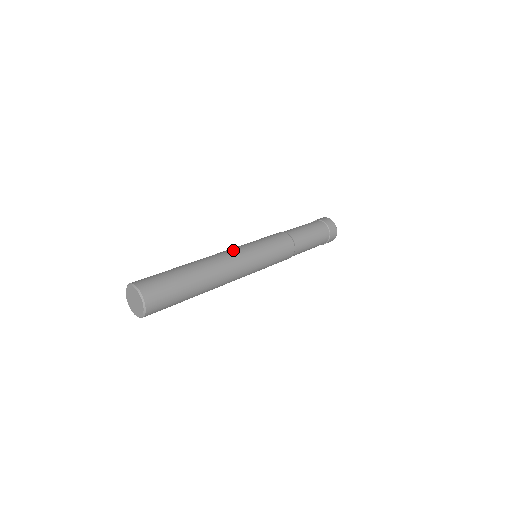
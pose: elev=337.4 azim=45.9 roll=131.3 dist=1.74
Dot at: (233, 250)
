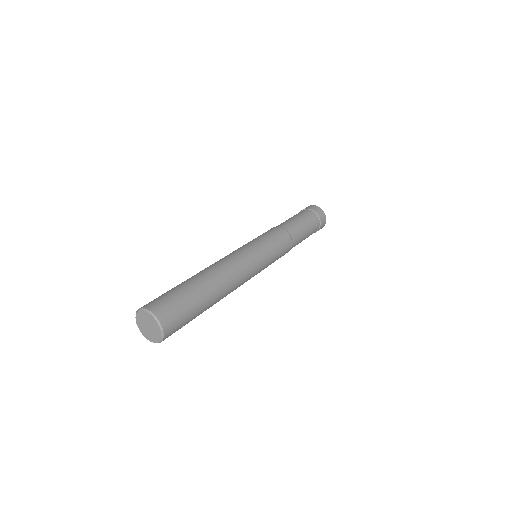
Dot at: (245, 260)
